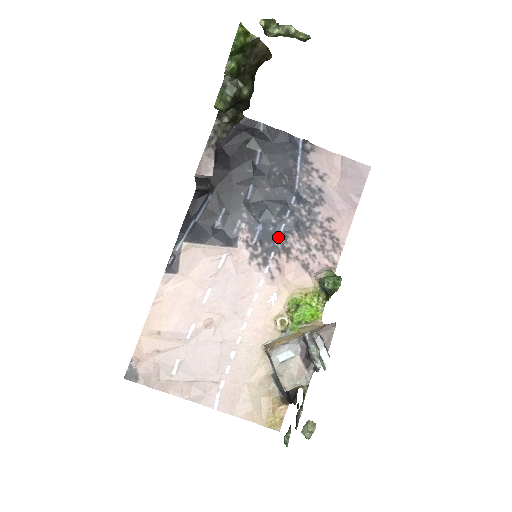
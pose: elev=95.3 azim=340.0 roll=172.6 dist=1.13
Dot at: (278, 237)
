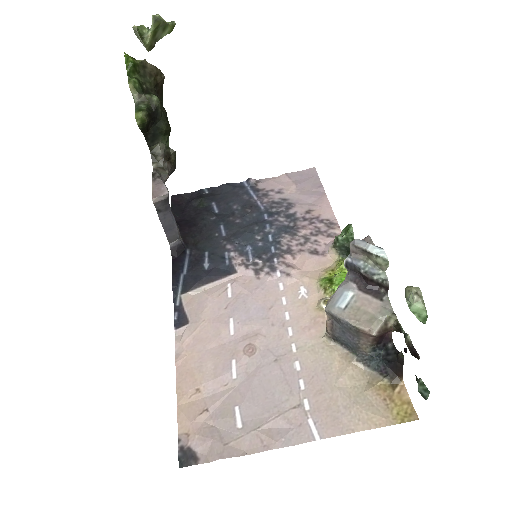
Dot at: (271, 246)
